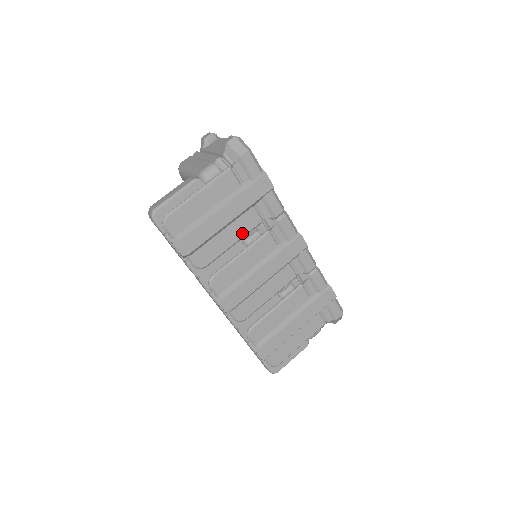
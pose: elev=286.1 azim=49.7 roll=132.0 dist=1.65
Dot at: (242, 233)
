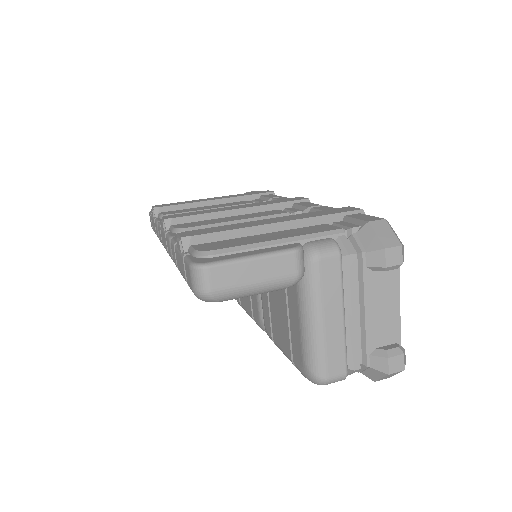
Dot at: (227, 206)
